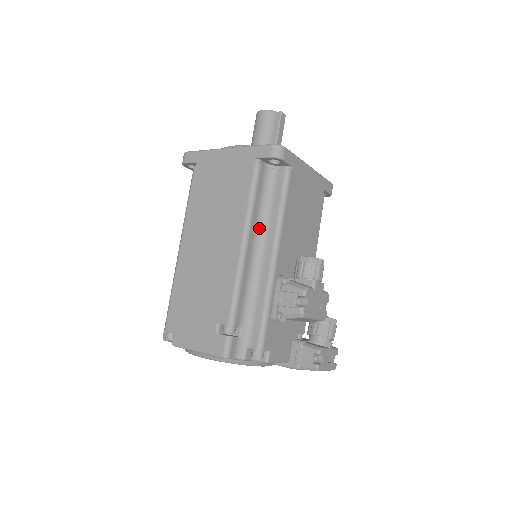
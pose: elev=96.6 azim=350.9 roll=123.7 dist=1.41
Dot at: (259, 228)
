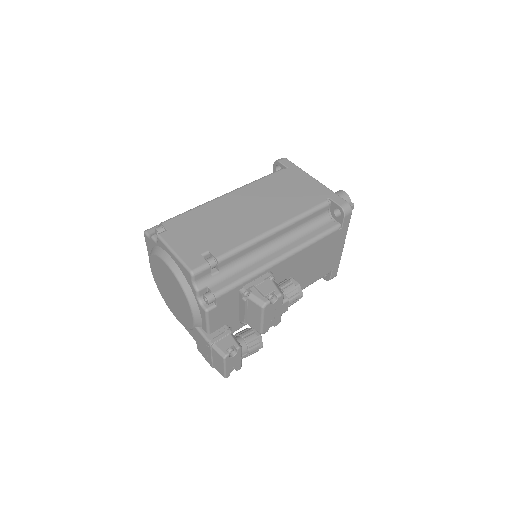
Dot at: (290, 234)
